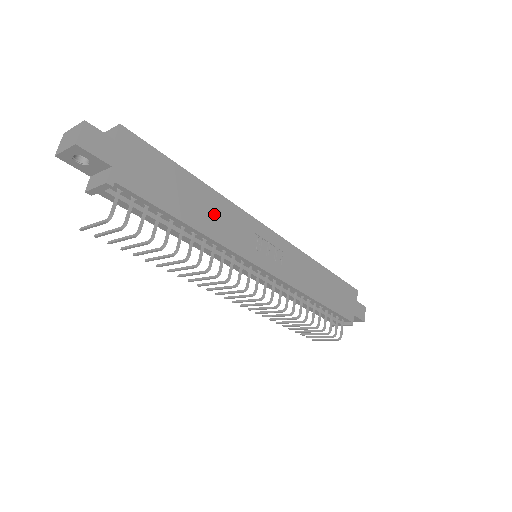
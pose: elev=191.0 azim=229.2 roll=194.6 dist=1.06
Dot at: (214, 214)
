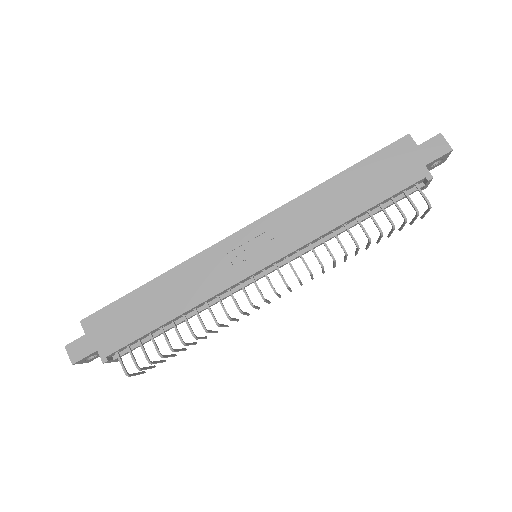
Dot at: (181, 288)
